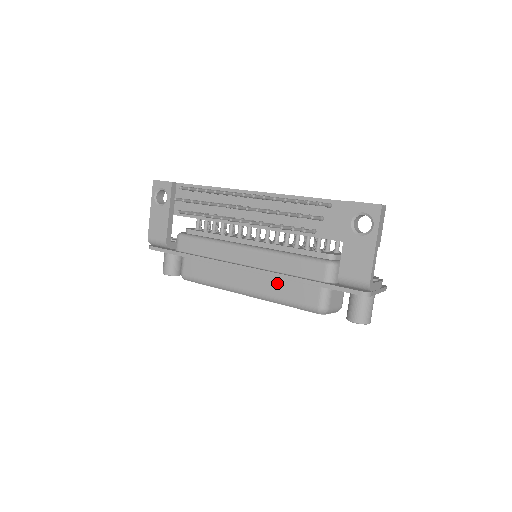
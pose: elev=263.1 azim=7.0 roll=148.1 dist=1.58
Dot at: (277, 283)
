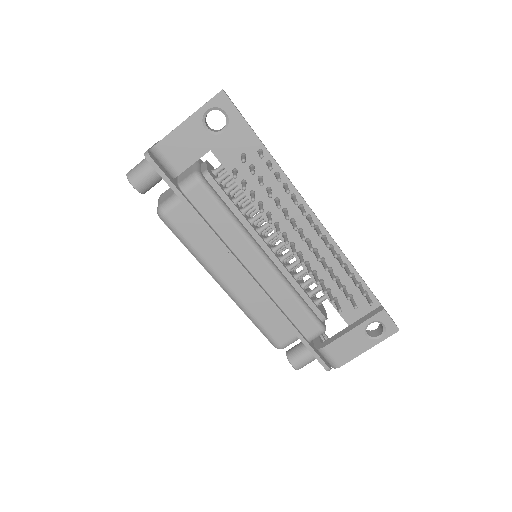
Dot at: (264, 305)
